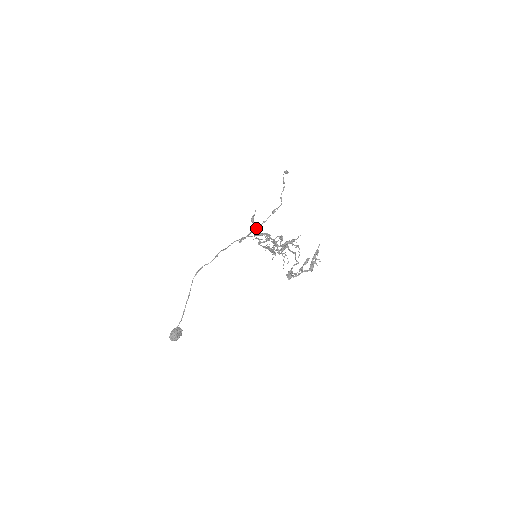
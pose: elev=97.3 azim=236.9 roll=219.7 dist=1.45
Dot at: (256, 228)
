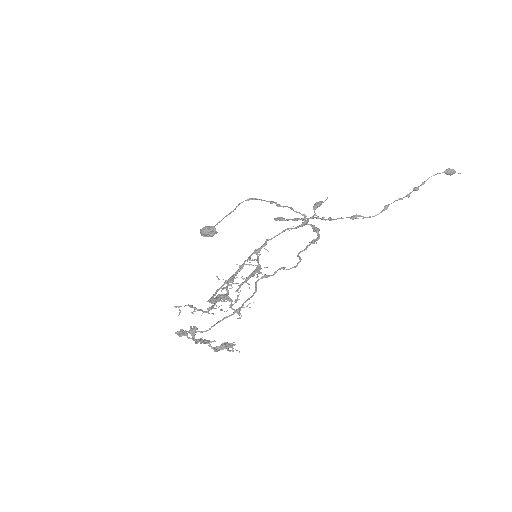
Dot at: (317, 217)
